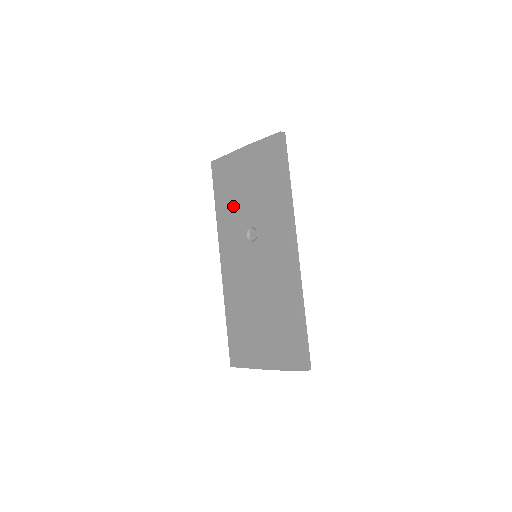
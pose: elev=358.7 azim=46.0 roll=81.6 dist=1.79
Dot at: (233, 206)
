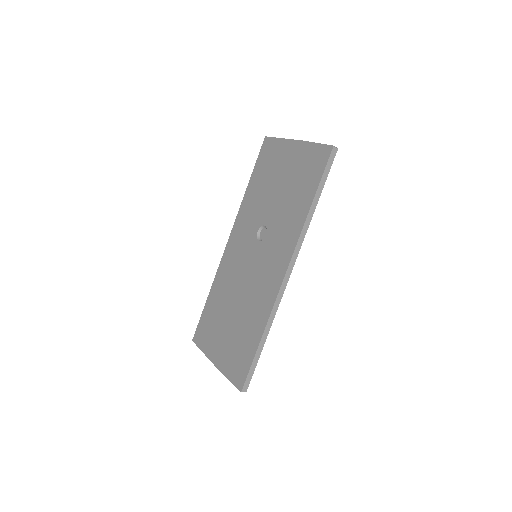
Dot at: (261, 194)
